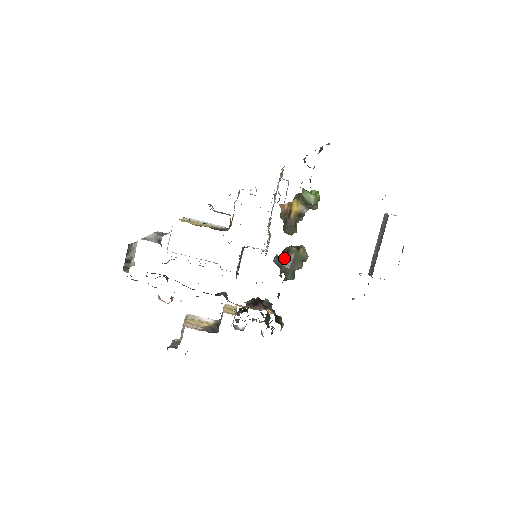
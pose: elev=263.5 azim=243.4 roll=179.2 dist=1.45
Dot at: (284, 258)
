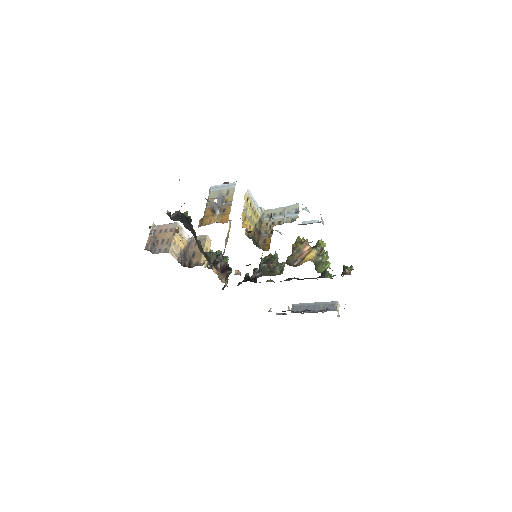
Dot at: (268, 271)
